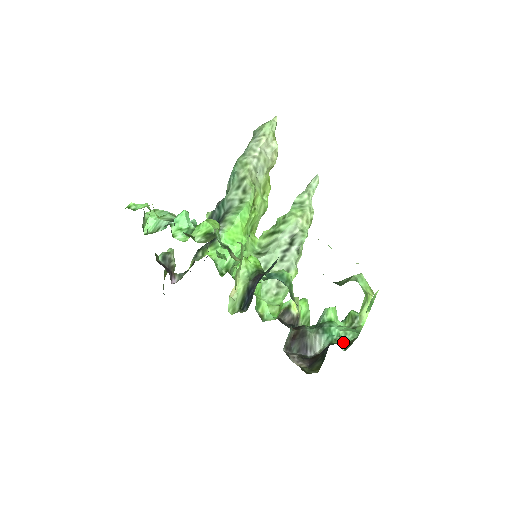
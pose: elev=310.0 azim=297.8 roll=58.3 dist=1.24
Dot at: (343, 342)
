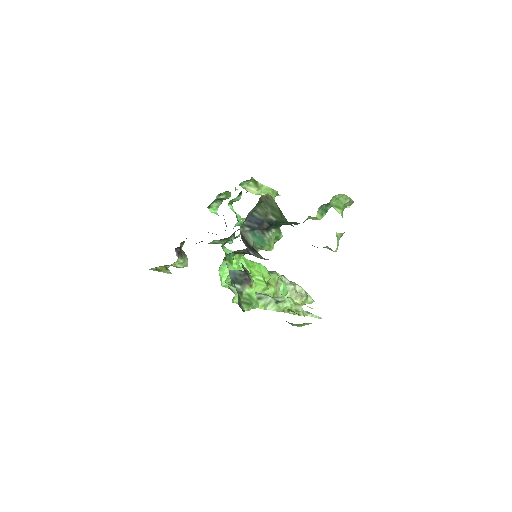
Dot at: occluded
